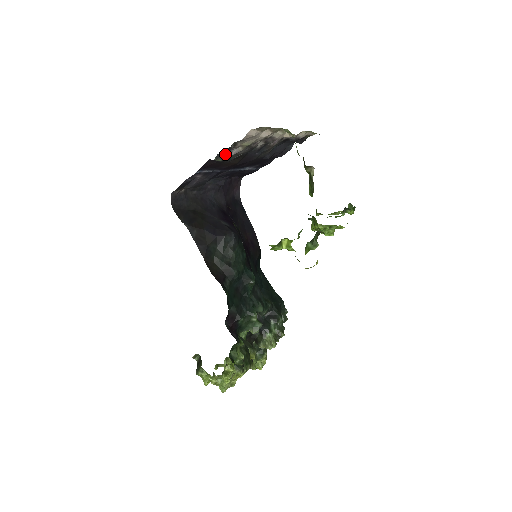
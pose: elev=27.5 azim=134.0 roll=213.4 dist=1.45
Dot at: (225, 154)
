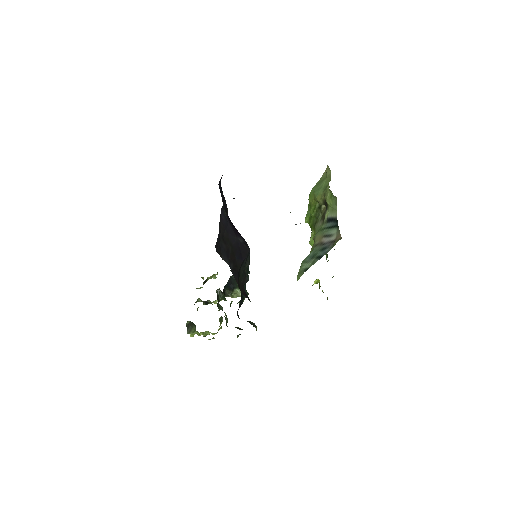
Dot at: occluded
